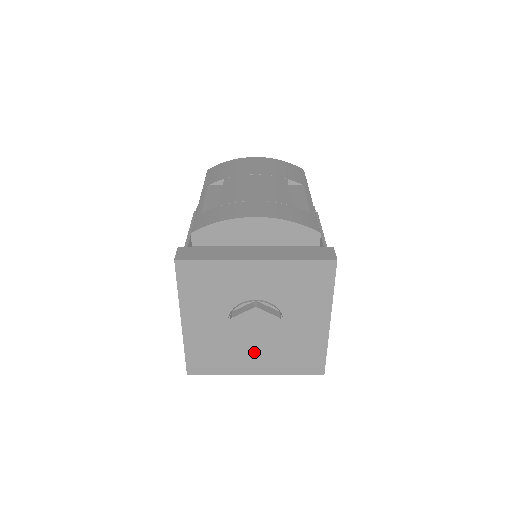
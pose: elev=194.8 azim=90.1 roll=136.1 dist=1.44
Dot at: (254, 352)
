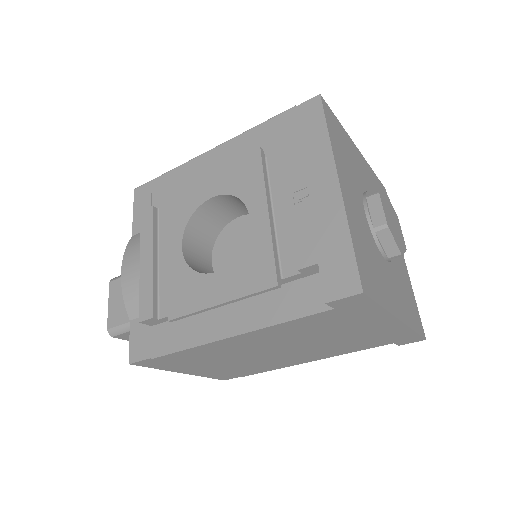
Dot at: (389, 276)
